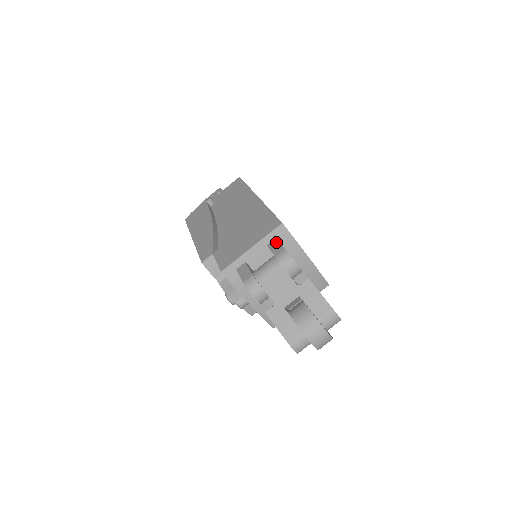
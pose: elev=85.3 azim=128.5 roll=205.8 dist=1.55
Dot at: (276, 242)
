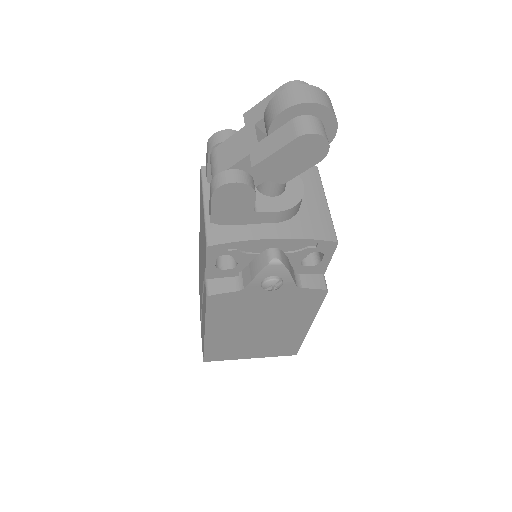
Dot at: (206, 166)
